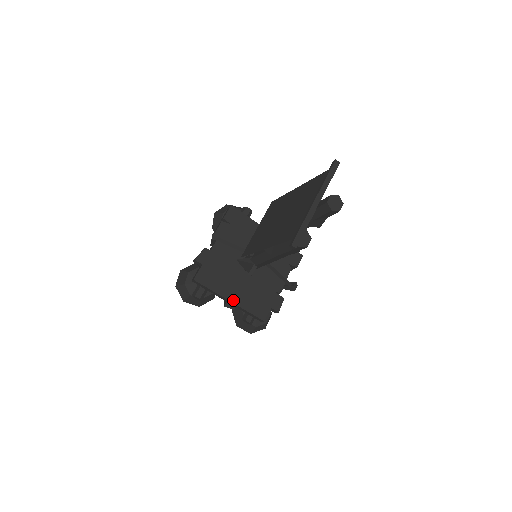
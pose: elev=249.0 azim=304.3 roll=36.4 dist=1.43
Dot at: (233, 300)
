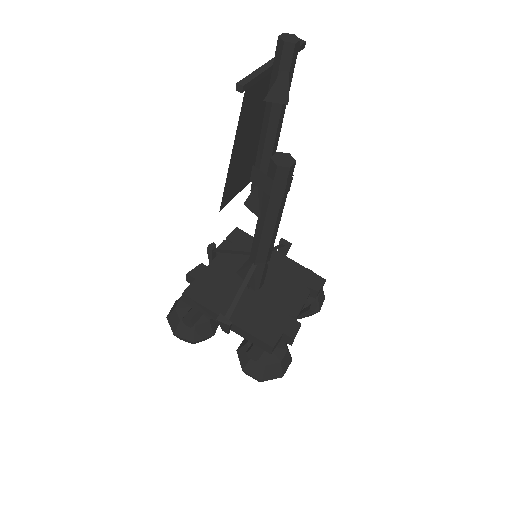
Dot at: (229, 314)
